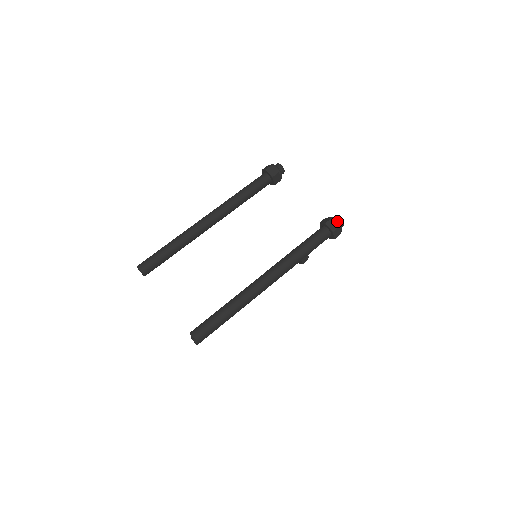
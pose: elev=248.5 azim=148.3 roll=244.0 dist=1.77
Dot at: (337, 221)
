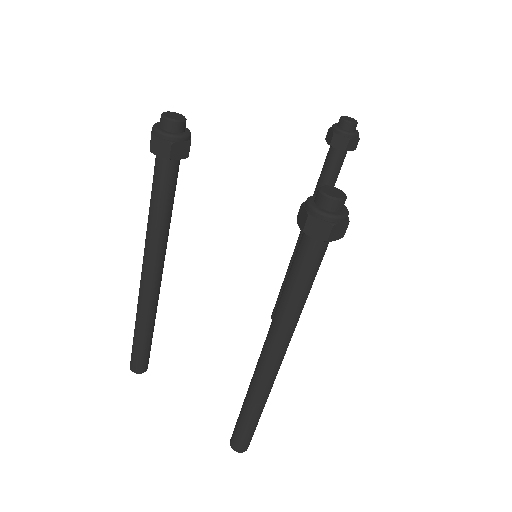
Dot at: (322, 216)
